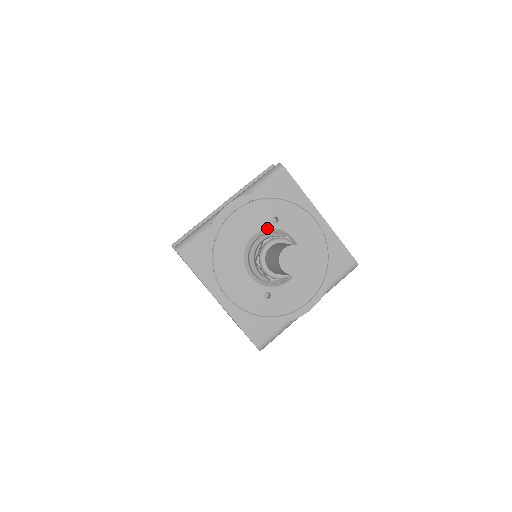
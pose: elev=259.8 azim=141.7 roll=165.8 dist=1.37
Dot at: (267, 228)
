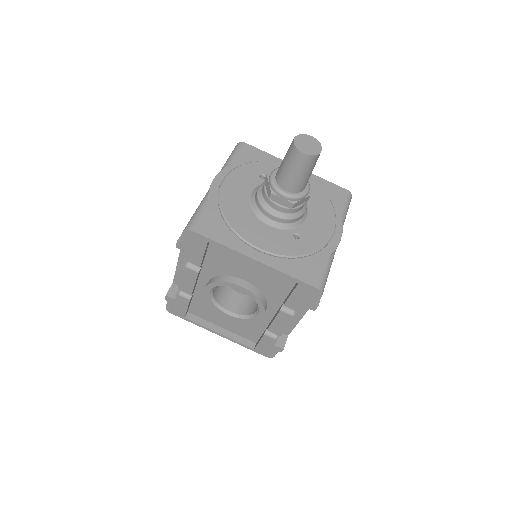
Dot at: (259, 184)
